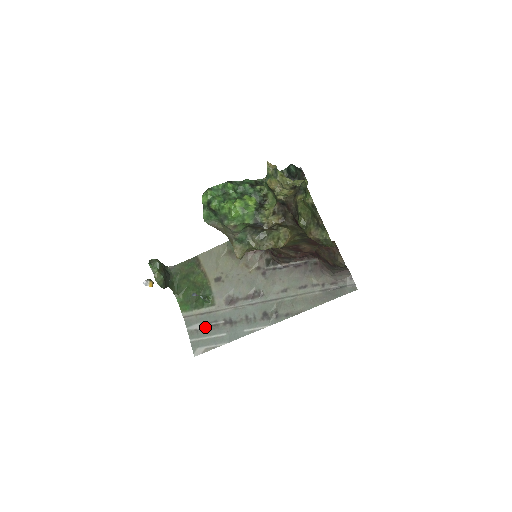
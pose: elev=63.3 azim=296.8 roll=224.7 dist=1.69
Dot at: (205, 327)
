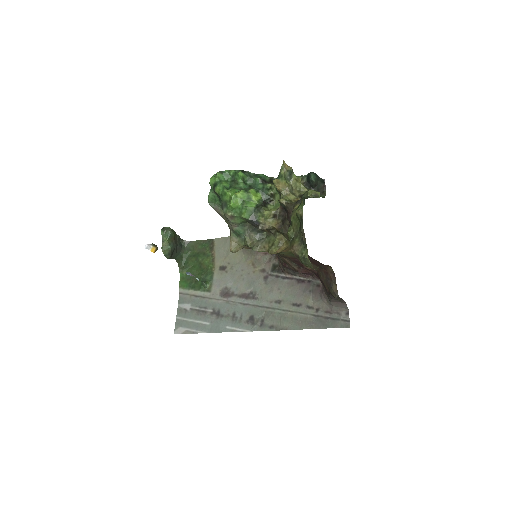
Dot at: (194, 310)
